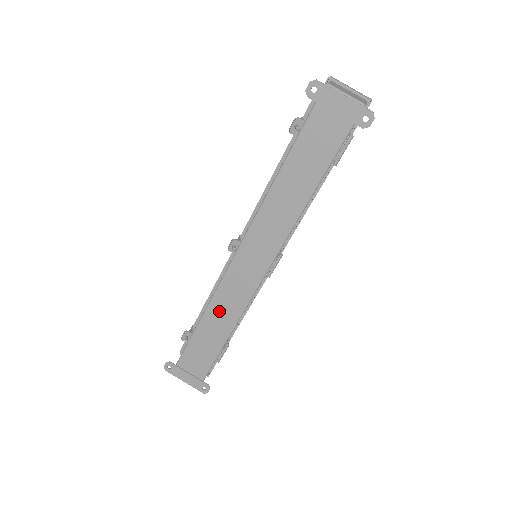
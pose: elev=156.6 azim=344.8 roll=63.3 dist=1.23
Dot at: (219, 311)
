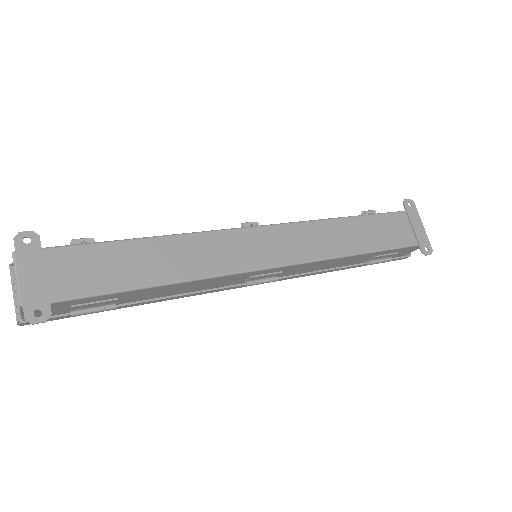
Dot at: (189, 250)
